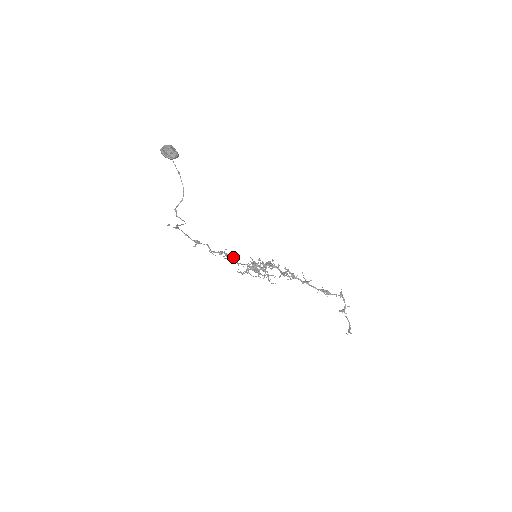
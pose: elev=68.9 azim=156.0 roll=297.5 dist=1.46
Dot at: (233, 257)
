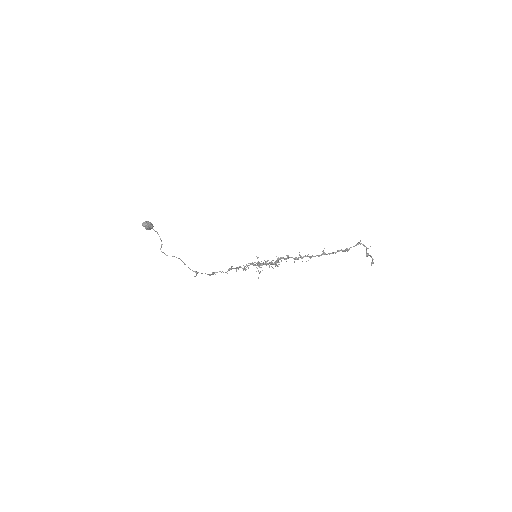
Dot at: (240, 267)
